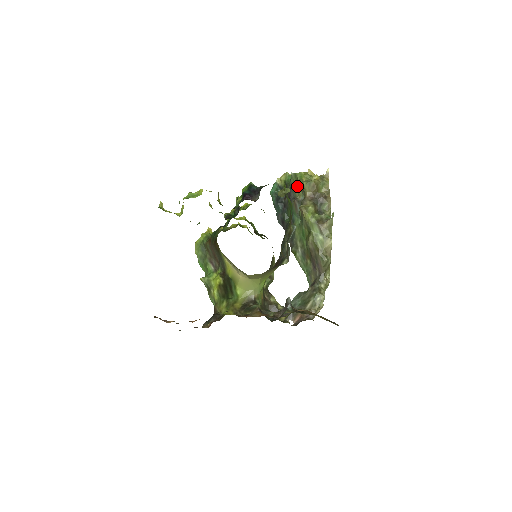
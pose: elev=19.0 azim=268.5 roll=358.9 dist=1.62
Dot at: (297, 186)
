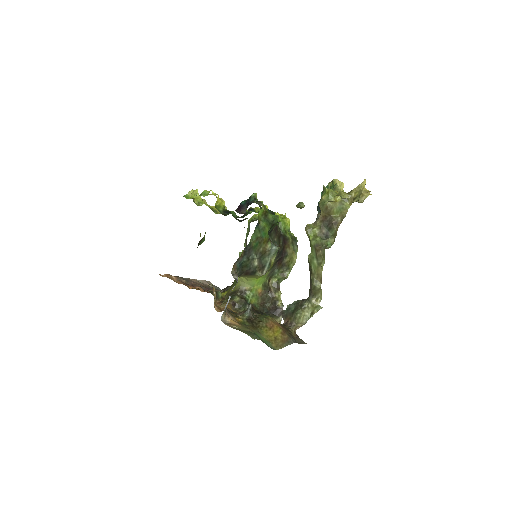
Dot at: occluded
